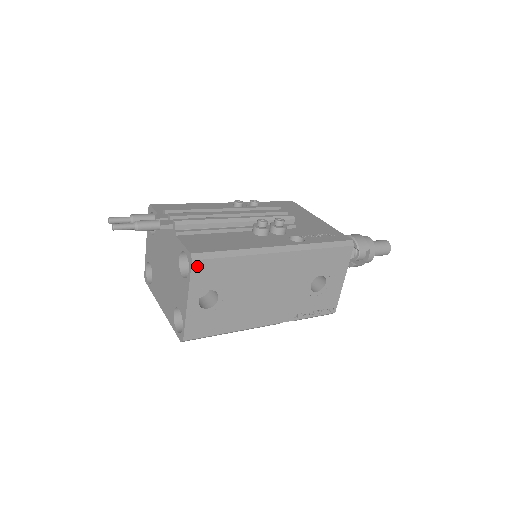
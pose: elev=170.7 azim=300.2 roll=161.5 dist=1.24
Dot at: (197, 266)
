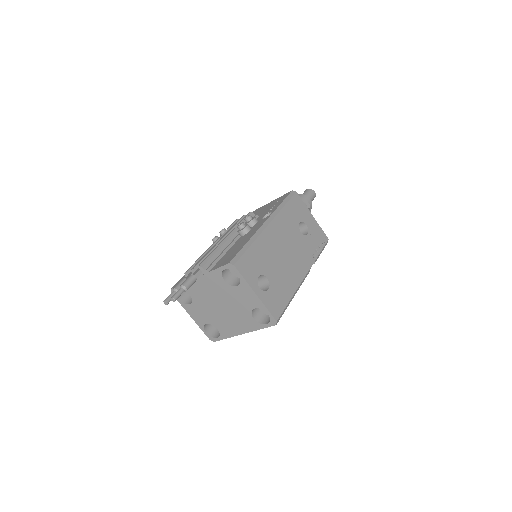
Dot at: (239, 267)
